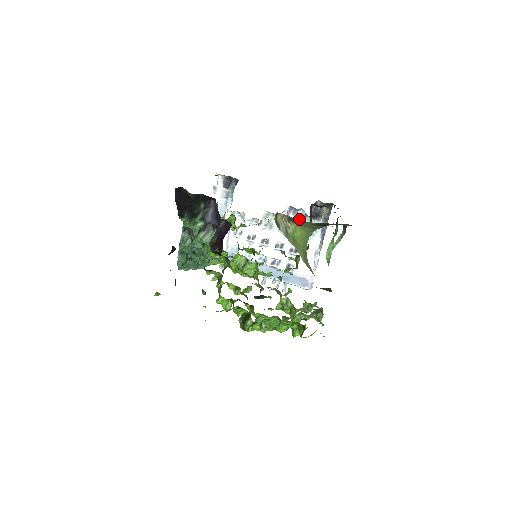
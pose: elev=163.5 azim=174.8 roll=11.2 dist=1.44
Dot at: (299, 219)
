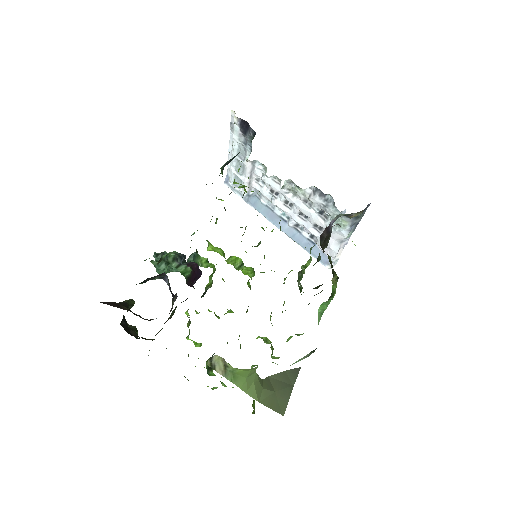
Dot at: (326, 204)
